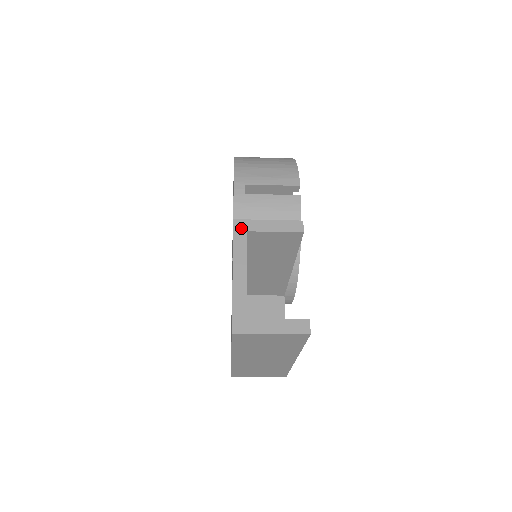
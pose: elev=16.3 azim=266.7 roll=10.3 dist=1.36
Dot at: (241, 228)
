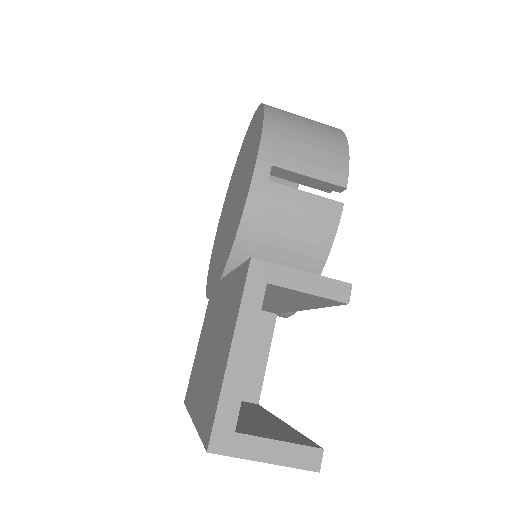
Dot at: (259, 275)
